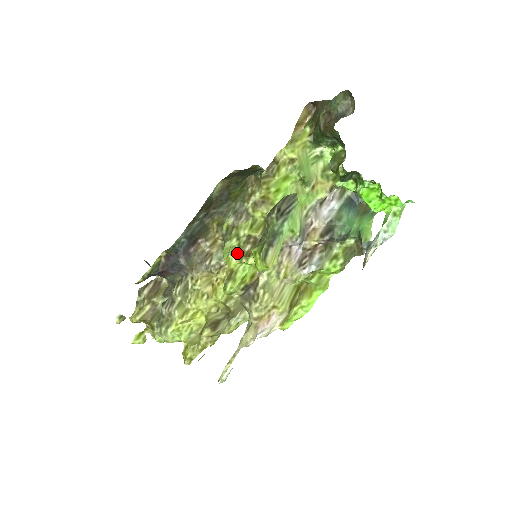
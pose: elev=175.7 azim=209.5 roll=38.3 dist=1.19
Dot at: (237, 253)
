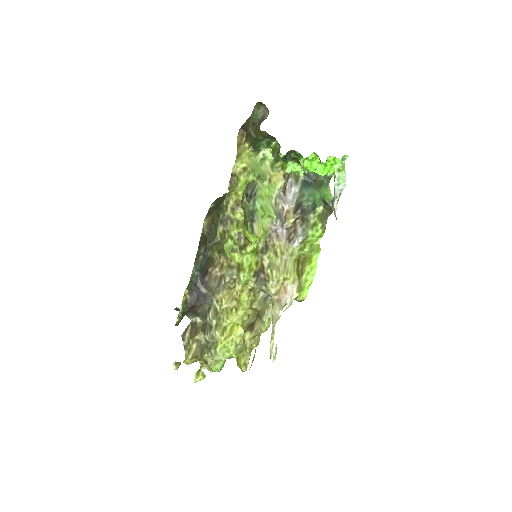
Dot at: occluded
